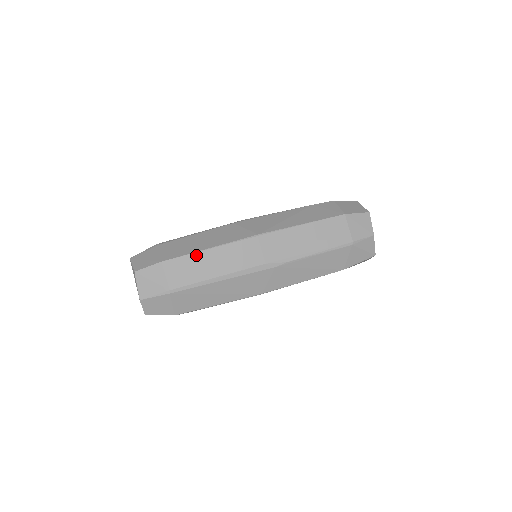
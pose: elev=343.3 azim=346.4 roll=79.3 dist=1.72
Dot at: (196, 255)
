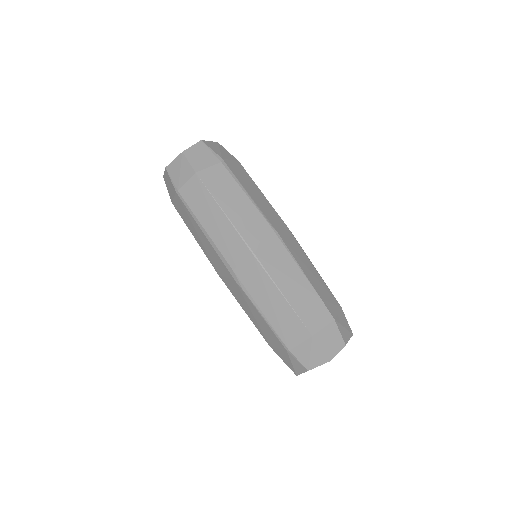
Dot at: (213, 202)
